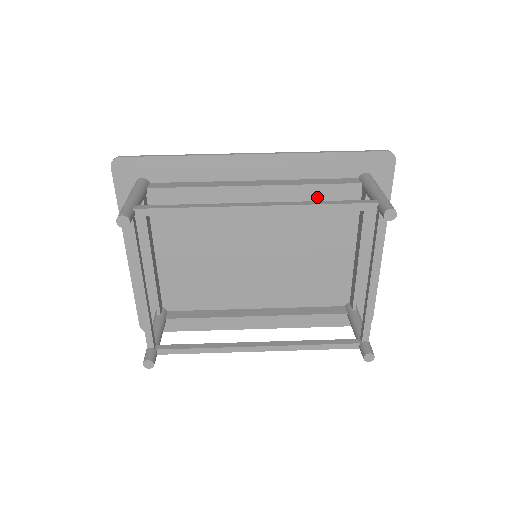
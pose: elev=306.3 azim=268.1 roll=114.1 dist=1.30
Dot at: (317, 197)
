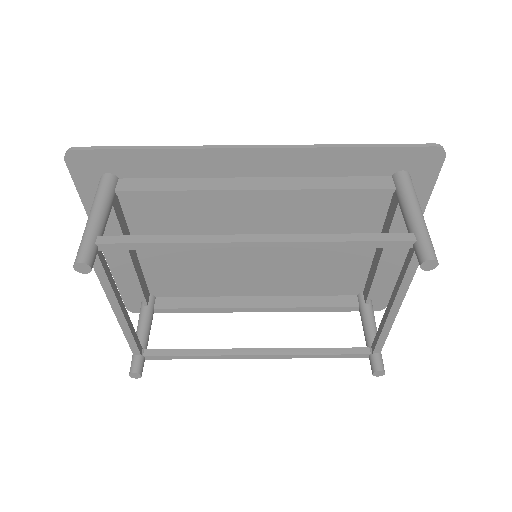
Dot at: (335, 195)
